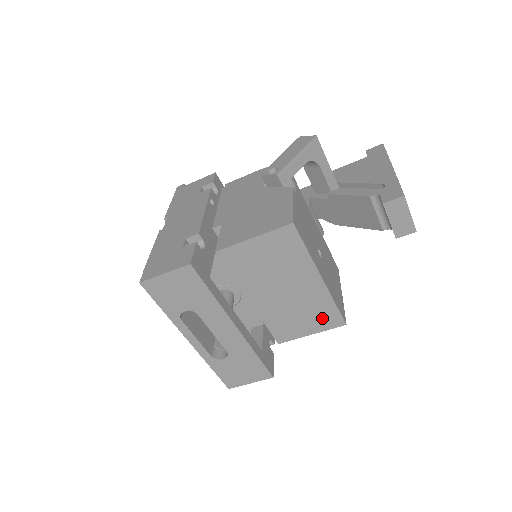
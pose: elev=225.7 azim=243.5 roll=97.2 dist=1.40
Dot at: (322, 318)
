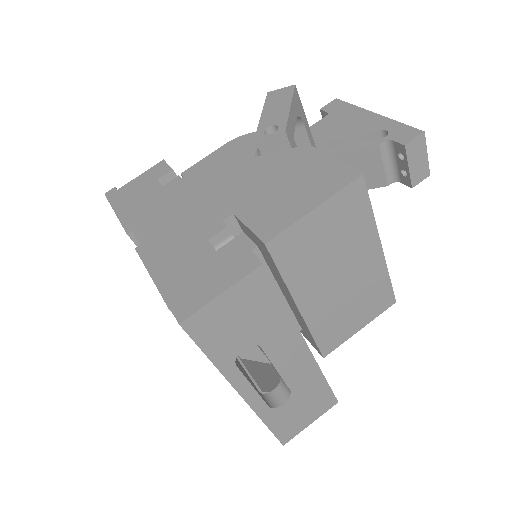
Dot at: (374, 303)
